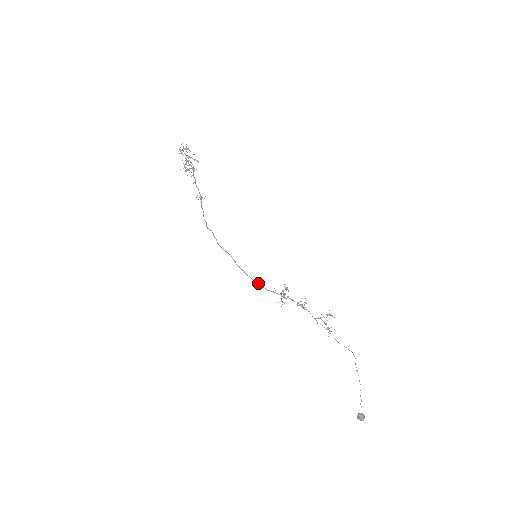
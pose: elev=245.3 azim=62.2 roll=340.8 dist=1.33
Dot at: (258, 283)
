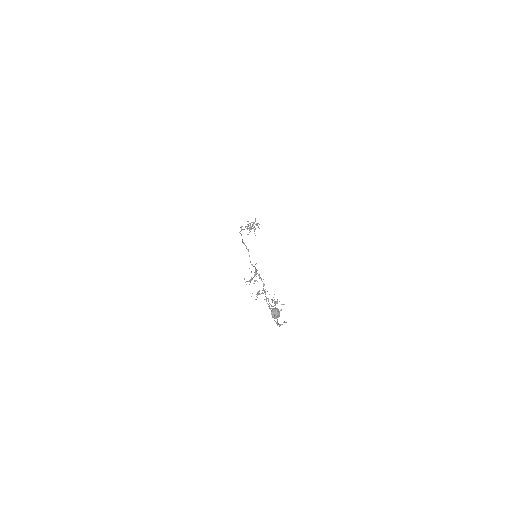
Dot at: occluded
